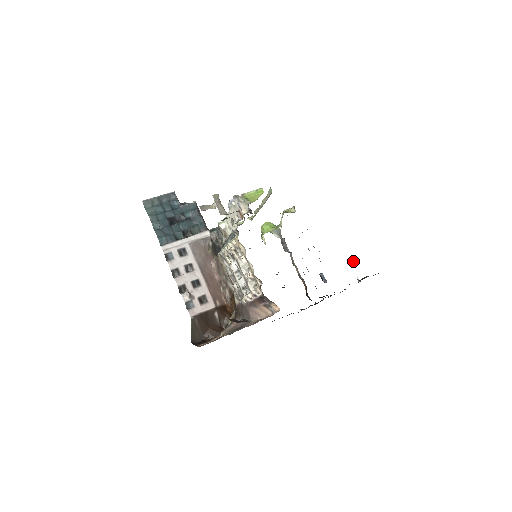
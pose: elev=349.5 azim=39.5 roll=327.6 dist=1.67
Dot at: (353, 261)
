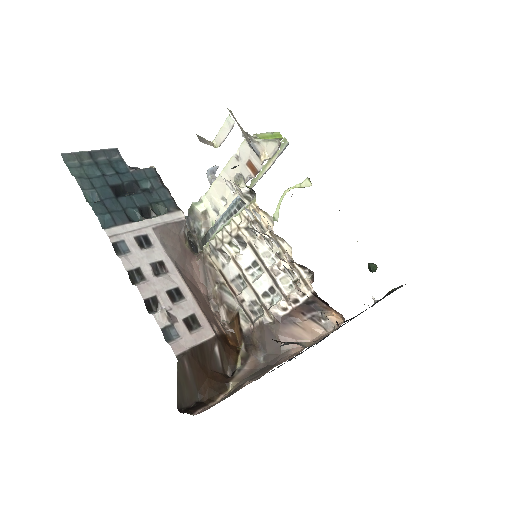
Dot at: (372, 269)
